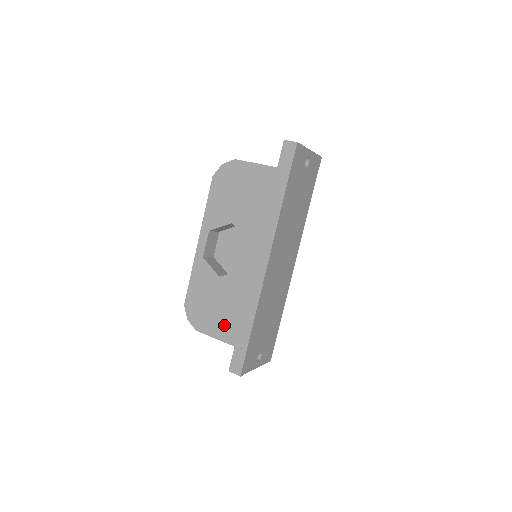
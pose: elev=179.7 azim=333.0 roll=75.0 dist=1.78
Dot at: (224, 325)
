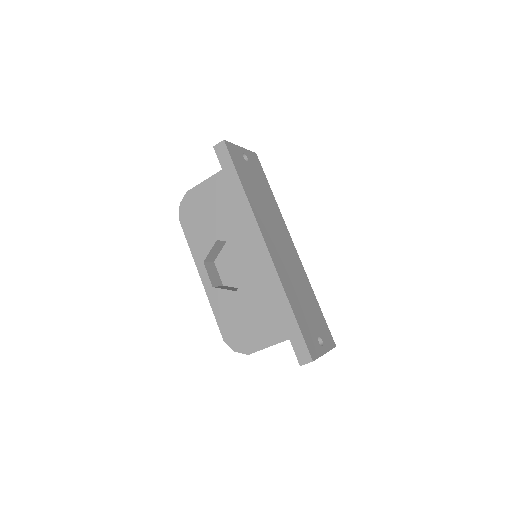
Dot at: (268, 328)
